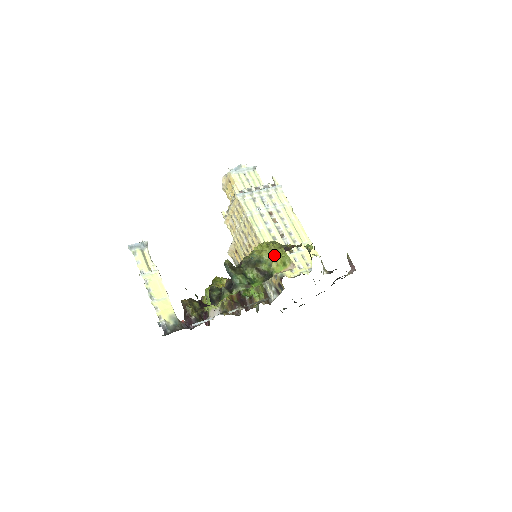
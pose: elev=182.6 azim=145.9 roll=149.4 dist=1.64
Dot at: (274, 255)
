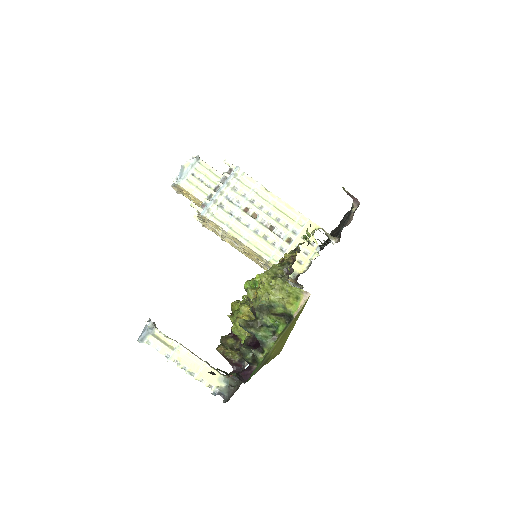
Dot at: (283, 296)
